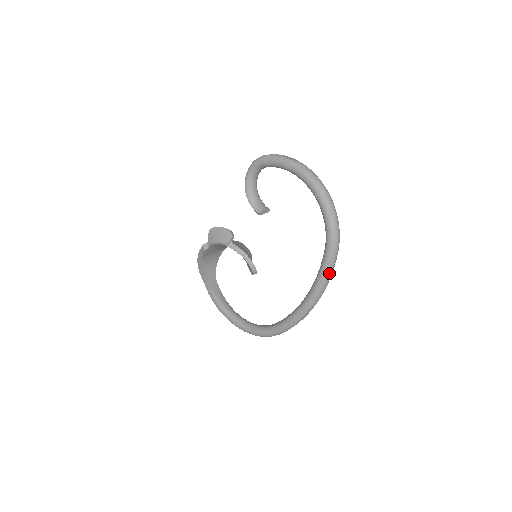
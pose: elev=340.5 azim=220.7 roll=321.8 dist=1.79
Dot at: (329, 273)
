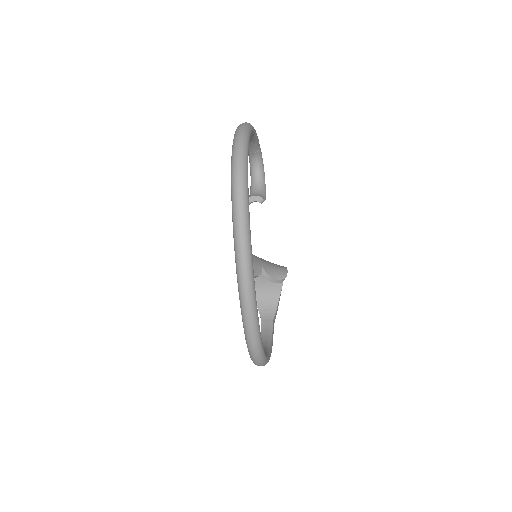
Dot at: (236, 214)
